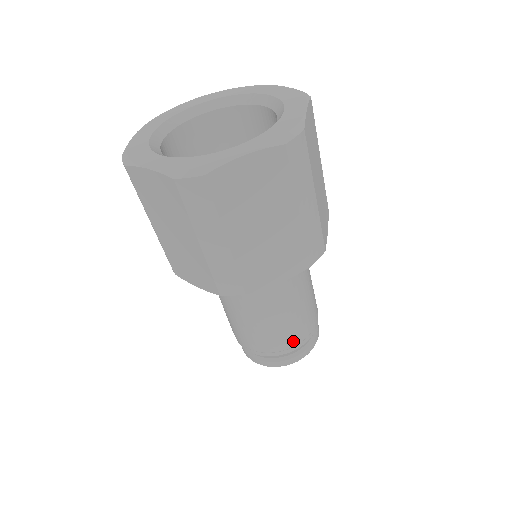
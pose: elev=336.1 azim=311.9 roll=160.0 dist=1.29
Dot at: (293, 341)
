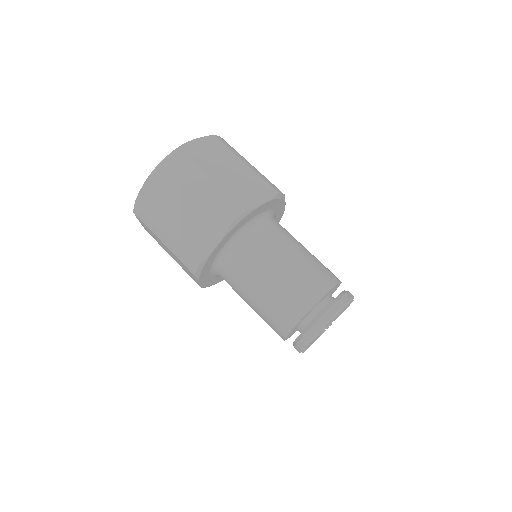
Dot at: (294, 308)
